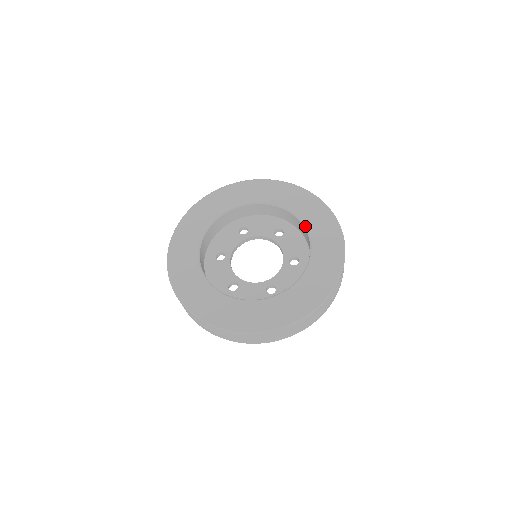
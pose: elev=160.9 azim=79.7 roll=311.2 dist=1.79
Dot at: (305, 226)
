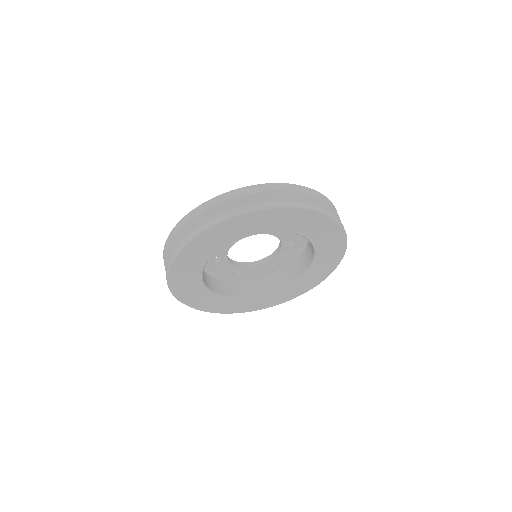
Dot at: (308, 240)
